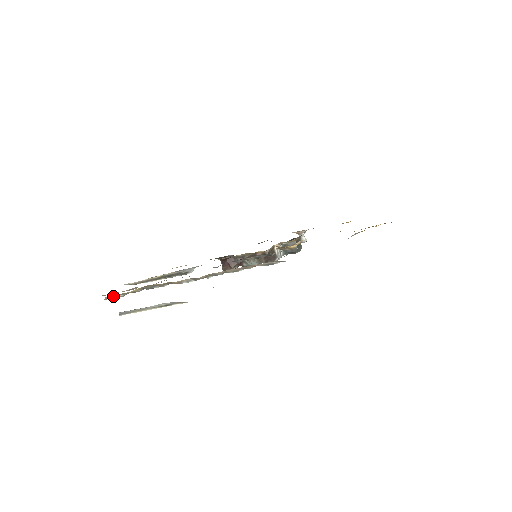
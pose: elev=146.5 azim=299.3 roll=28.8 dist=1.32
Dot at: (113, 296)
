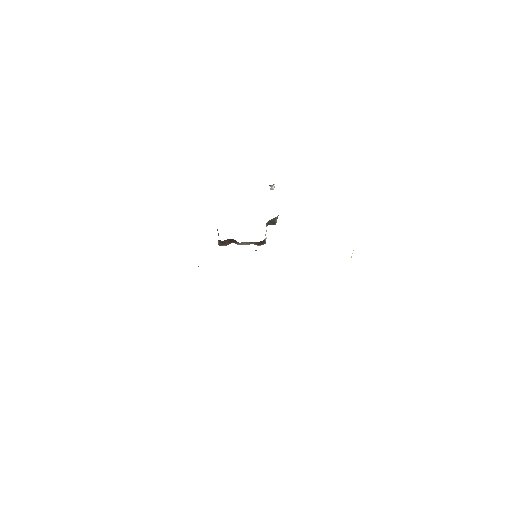
Dot at: occluded
